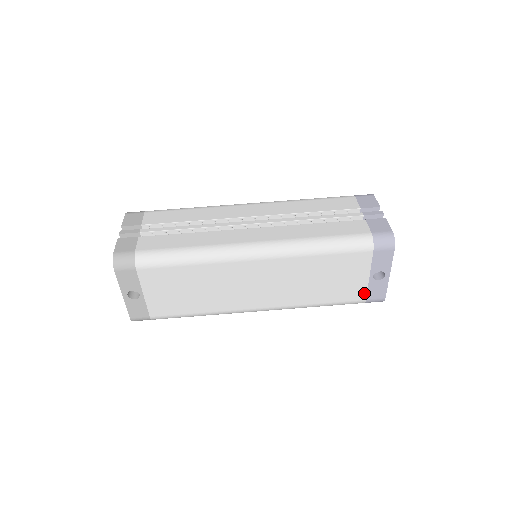
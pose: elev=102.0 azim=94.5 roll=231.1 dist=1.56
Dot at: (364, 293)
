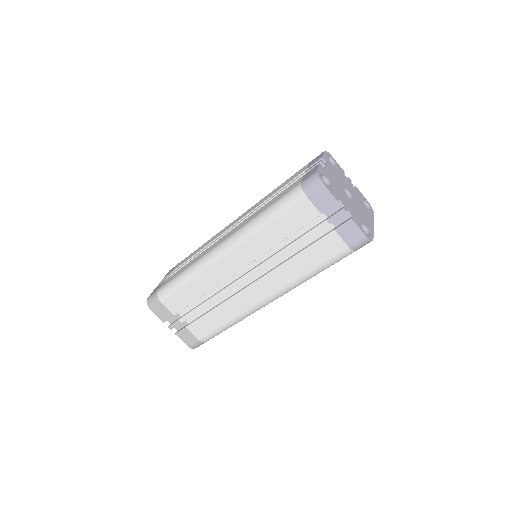
Dot at: occluded
